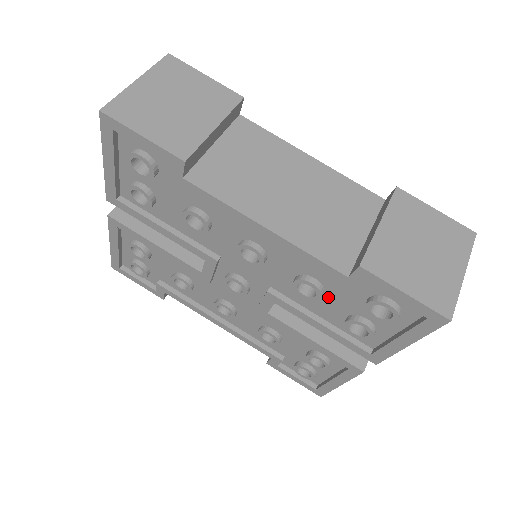
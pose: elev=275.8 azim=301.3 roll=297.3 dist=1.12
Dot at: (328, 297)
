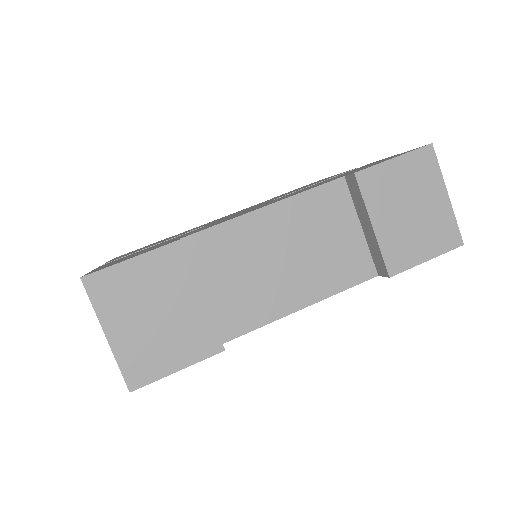
Dot at: occluded
